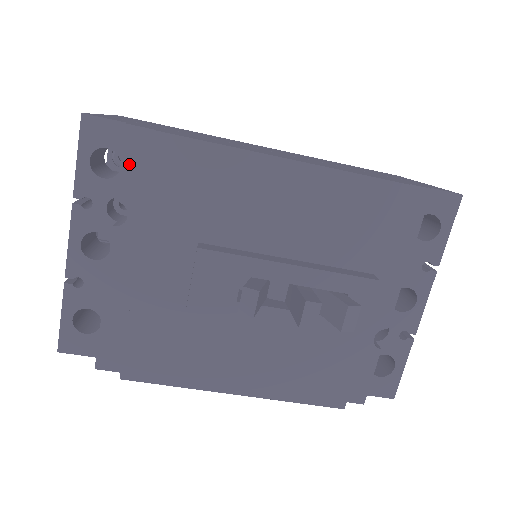
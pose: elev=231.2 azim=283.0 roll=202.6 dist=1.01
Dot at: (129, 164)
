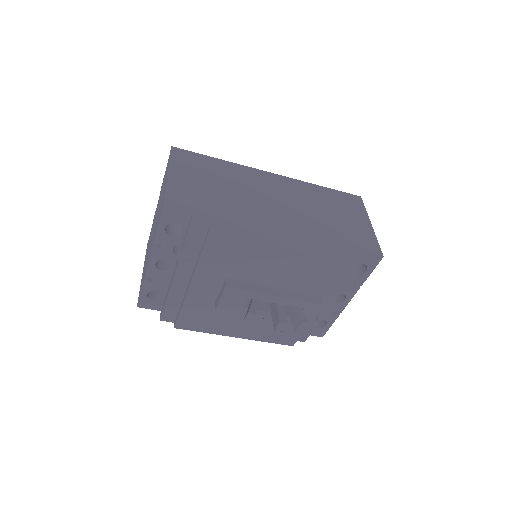
Dot at: (191, 240)
